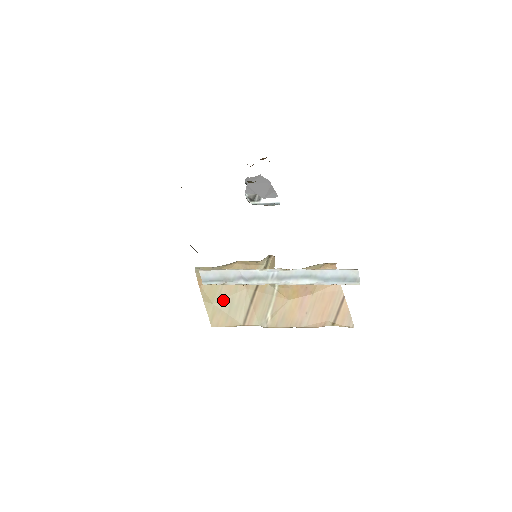
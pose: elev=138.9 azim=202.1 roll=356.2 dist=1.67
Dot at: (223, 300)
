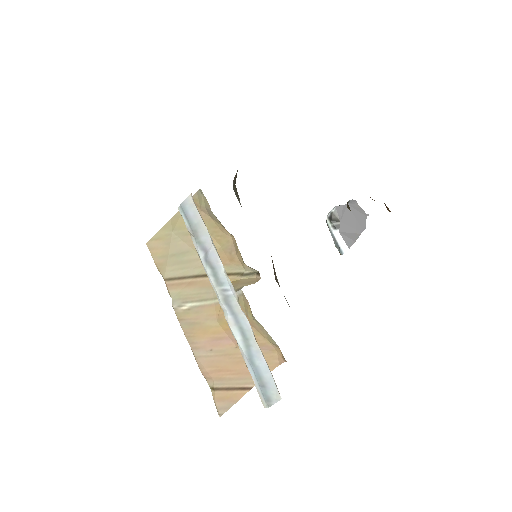
Dot at: (182, 241)
